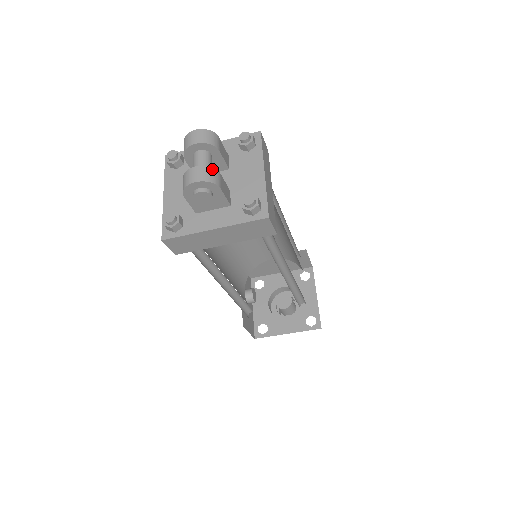
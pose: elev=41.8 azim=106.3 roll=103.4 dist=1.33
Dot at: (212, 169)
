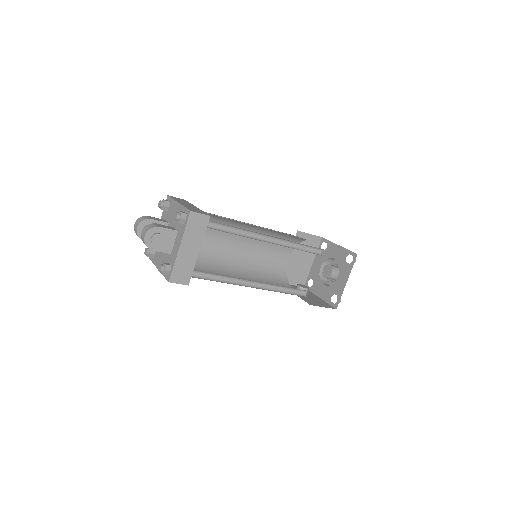
Dot at: (149, 225)
